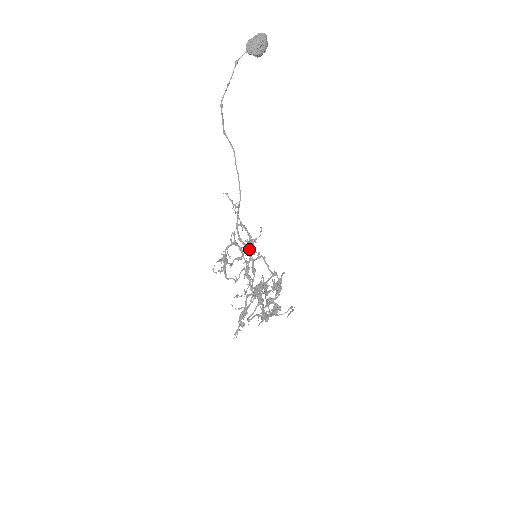
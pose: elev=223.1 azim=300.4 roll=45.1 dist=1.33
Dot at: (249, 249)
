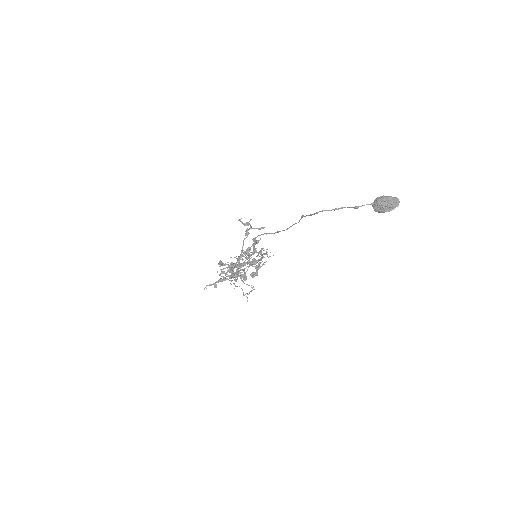
Dot at: (254, 262)
